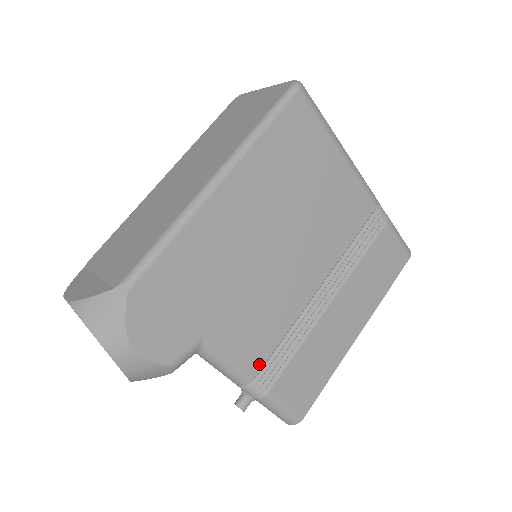
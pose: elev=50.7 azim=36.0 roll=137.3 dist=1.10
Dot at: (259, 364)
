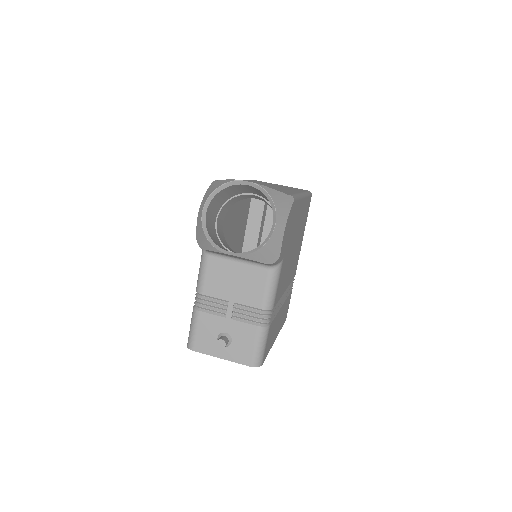
Dot at: occluded
